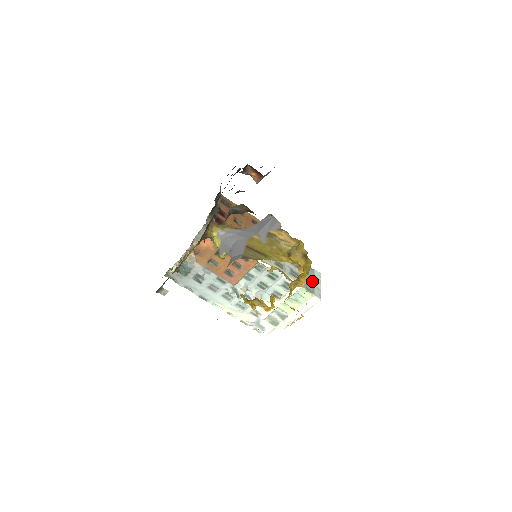
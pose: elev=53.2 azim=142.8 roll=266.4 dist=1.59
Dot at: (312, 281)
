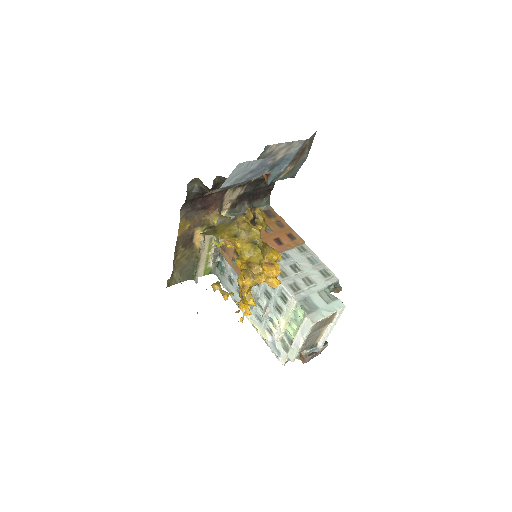
Dot at: (320, 305)
